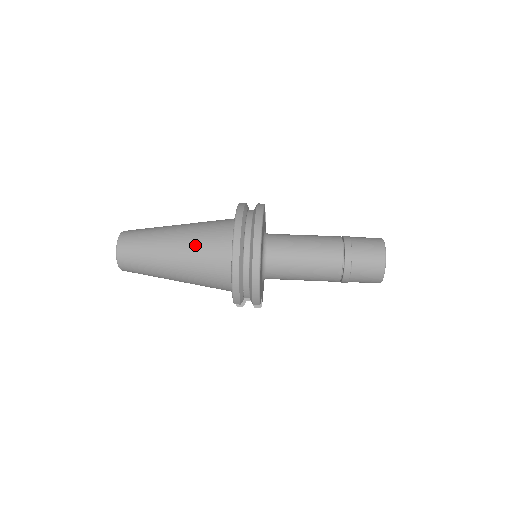
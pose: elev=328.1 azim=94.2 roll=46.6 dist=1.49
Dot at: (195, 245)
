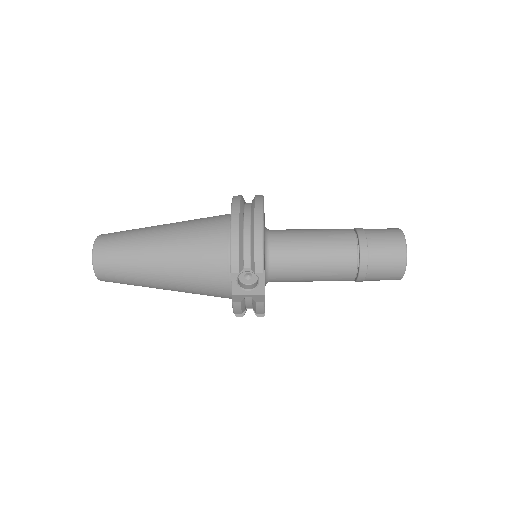
Dot at: (189, 222)
